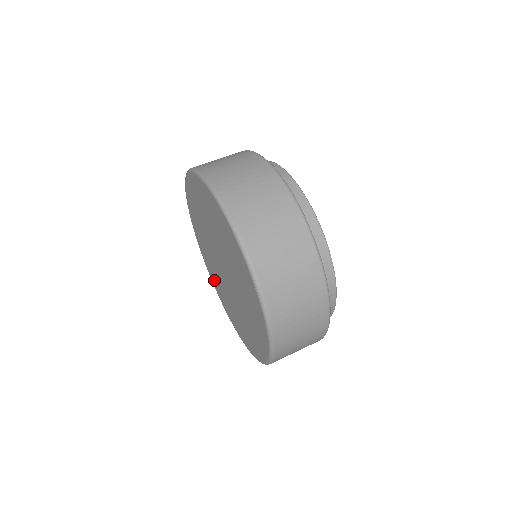
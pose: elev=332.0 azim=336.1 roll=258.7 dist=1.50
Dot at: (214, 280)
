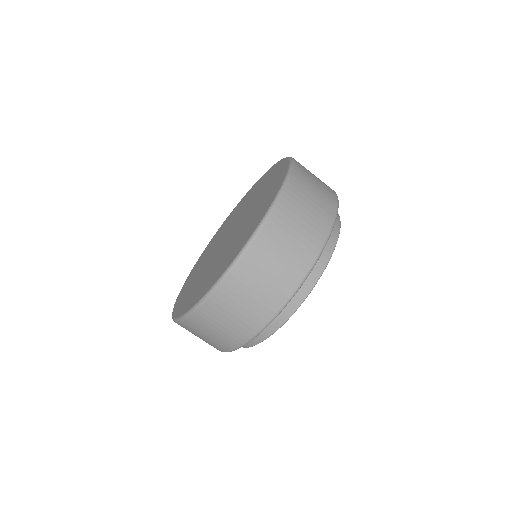
Dot at: (231, 215)
